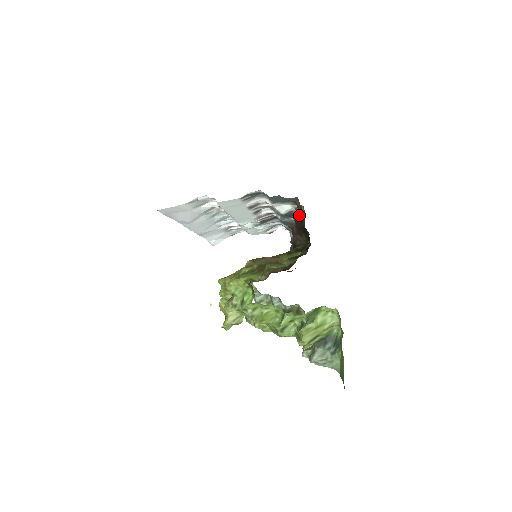
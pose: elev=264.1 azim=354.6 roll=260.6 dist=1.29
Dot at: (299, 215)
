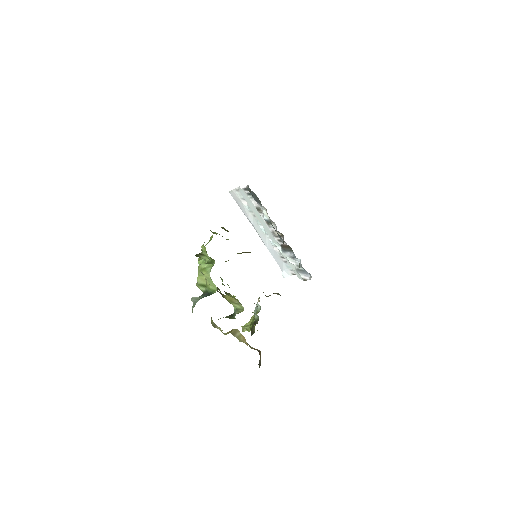
Dot at: occluded
